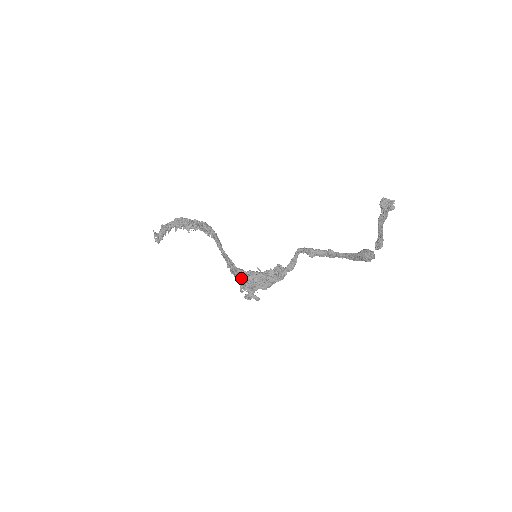
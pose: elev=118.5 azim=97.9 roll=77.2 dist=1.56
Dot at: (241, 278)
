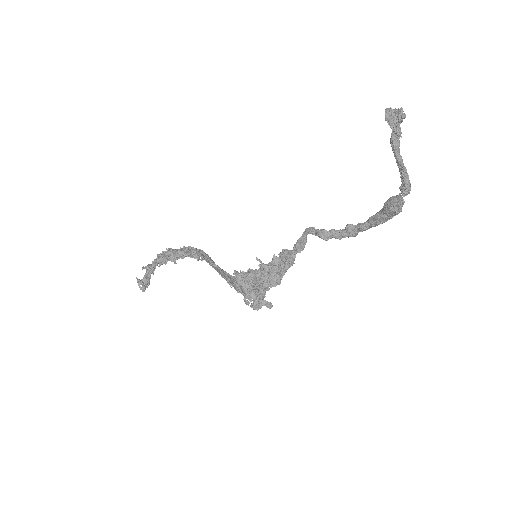
Dot at: (241, 283)
